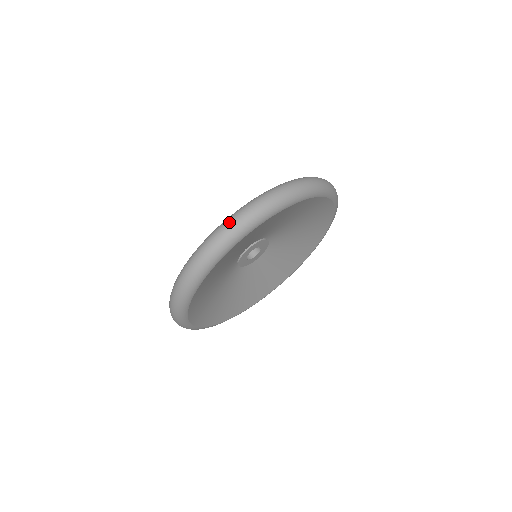
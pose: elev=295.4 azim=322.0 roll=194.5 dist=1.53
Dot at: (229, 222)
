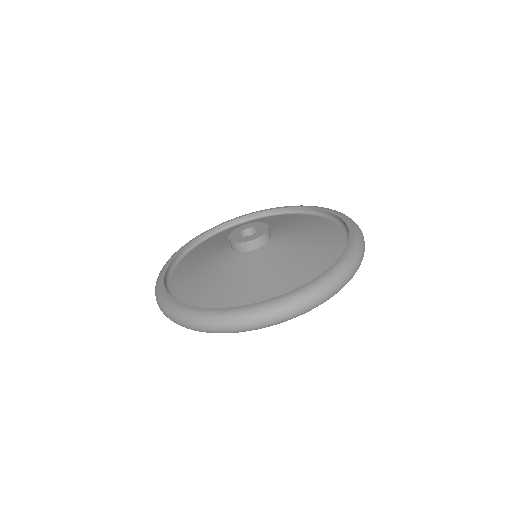
Dot at: (160, 307)
